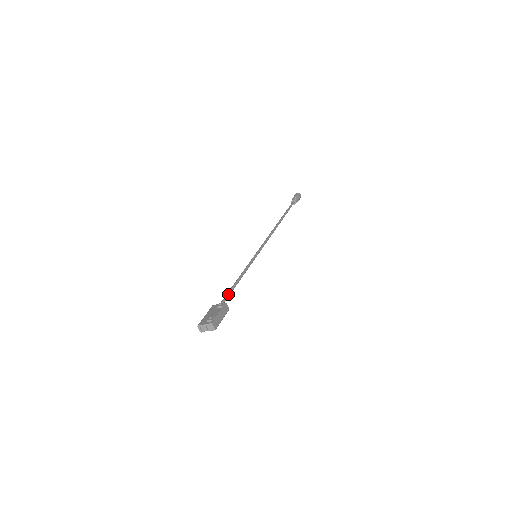
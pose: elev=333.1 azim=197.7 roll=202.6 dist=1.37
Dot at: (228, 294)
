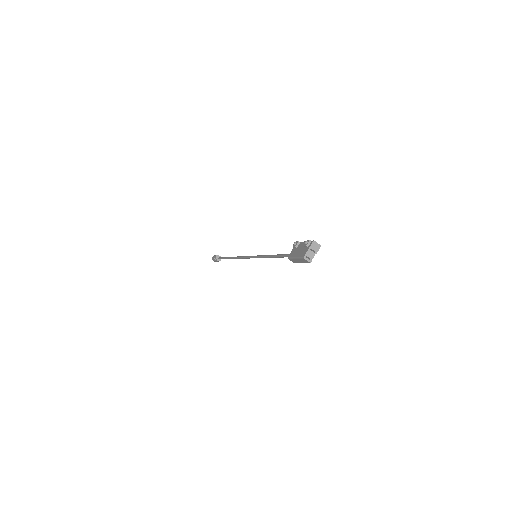
Dot at: (284, 254)
